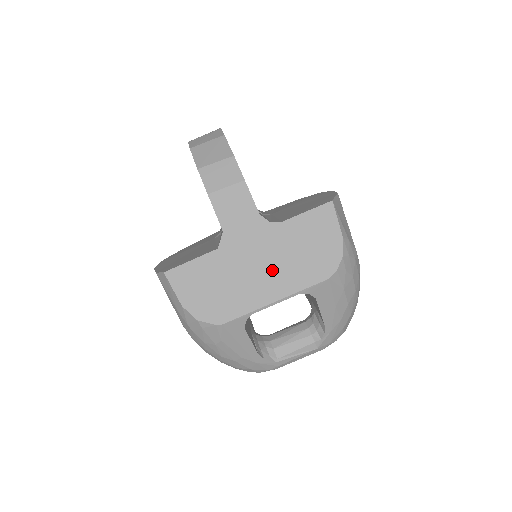
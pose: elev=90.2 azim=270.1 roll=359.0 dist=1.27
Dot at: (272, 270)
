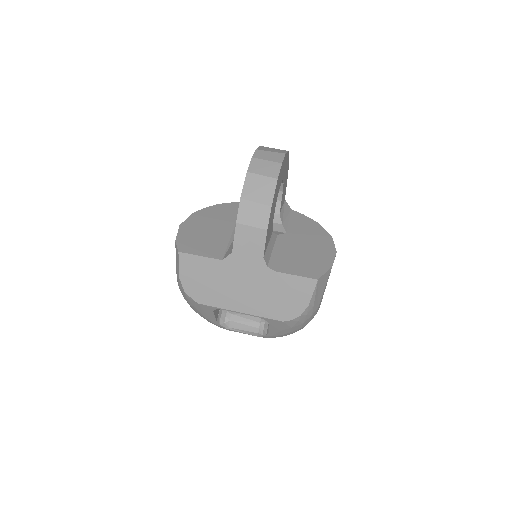
Dot at: (250, 294)
